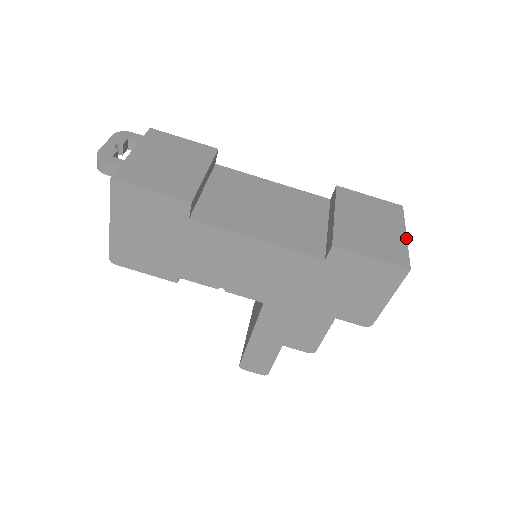
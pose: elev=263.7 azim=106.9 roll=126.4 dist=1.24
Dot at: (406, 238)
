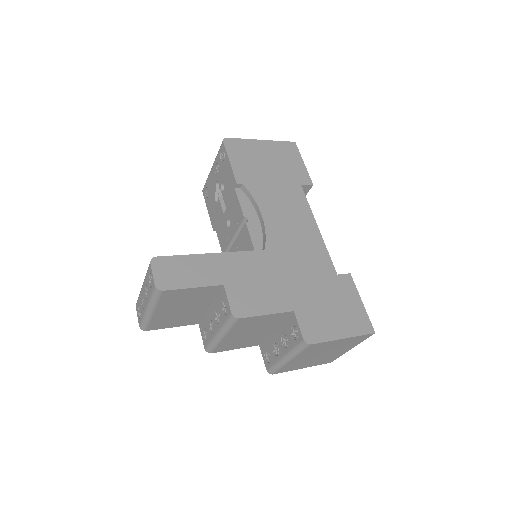
Dot at: (354, 346)
